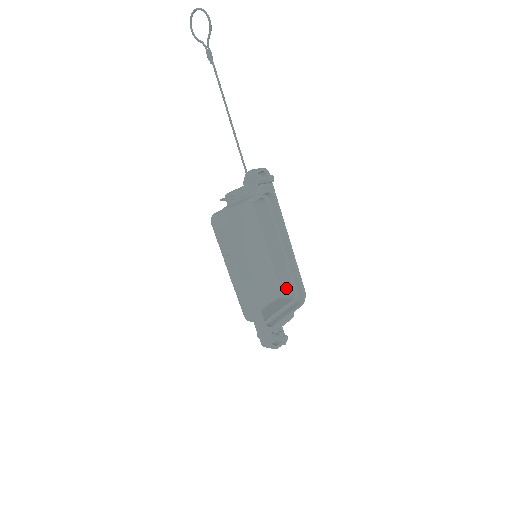
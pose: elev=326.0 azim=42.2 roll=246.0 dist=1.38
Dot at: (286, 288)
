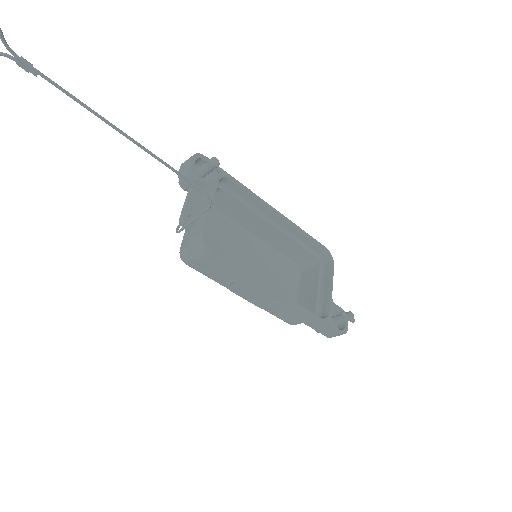
Dot at: (302, 258)
